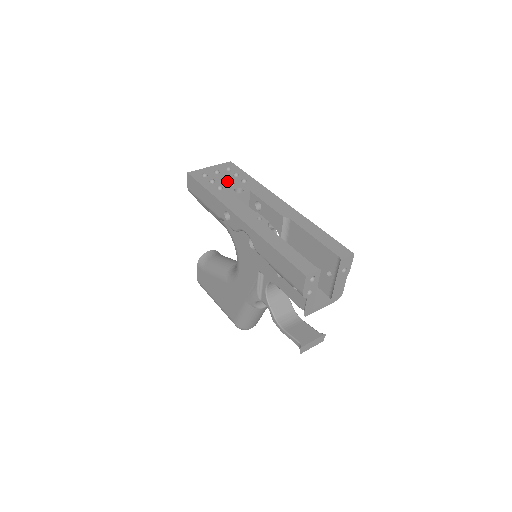
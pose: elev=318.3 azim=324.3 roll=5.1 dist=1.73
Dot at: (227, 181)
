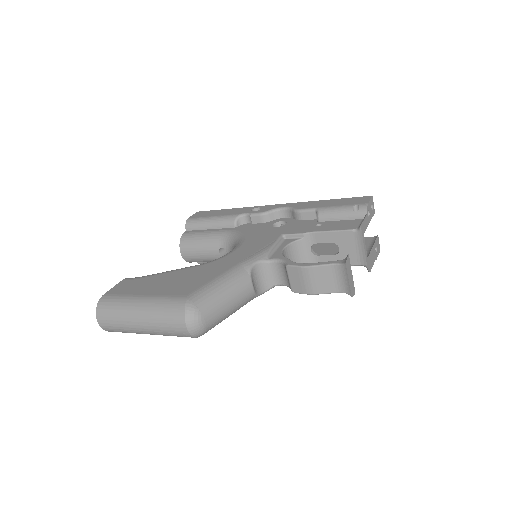
Dot at: occluded
